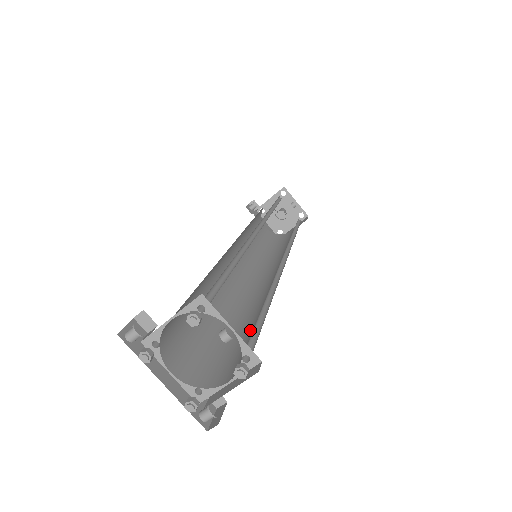
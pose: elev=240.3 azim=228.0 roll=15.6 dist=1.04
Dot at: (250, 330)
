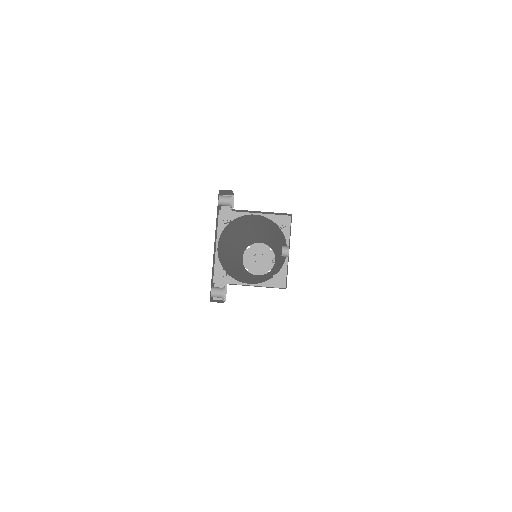
Dot at: (254, 281)
